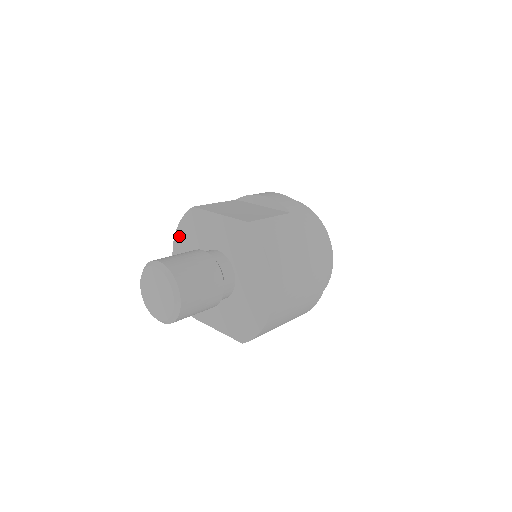
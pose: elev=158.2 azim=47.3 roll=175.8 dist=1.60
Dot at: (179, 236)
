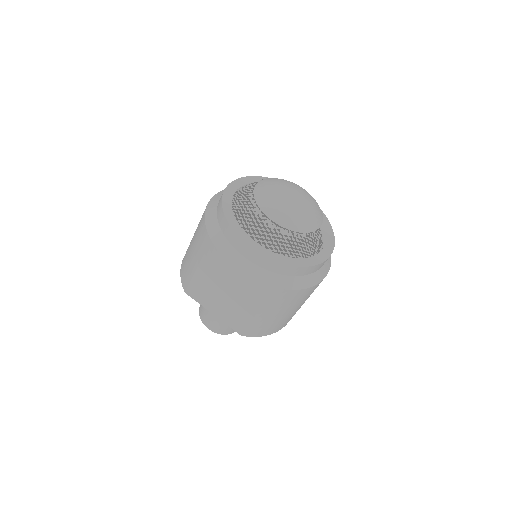
Dot at: occluded
